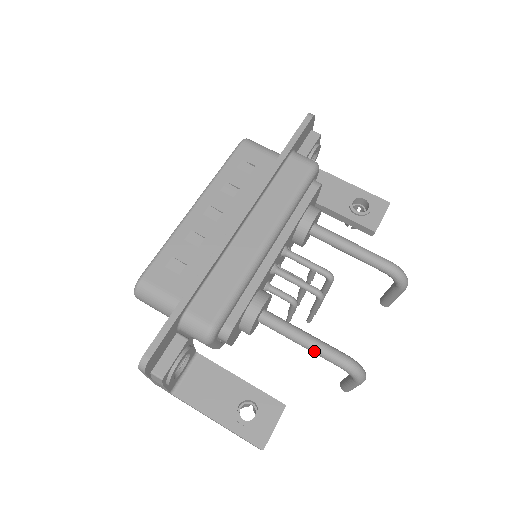
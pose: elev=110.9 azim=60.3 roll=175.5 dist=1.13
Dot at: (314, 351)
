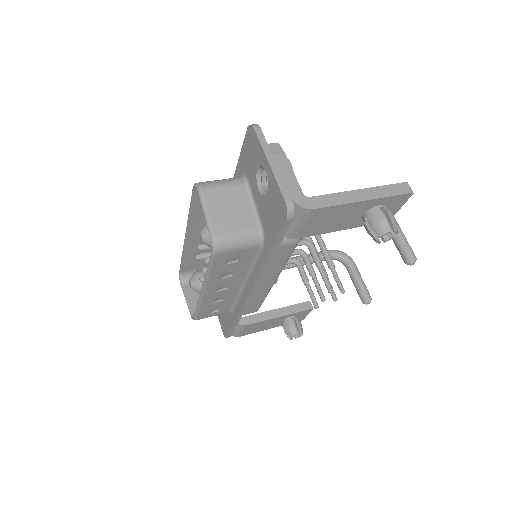
Dot at: occluded
